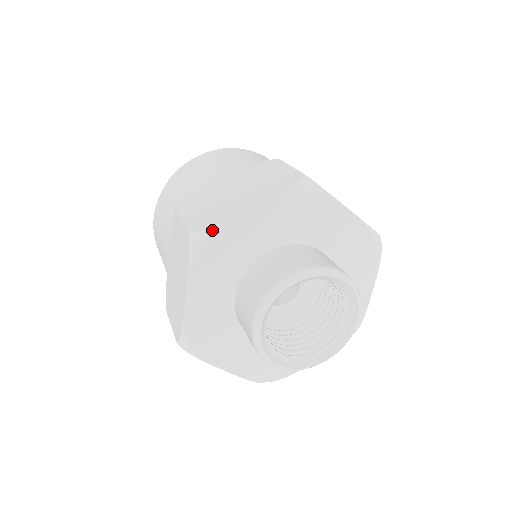
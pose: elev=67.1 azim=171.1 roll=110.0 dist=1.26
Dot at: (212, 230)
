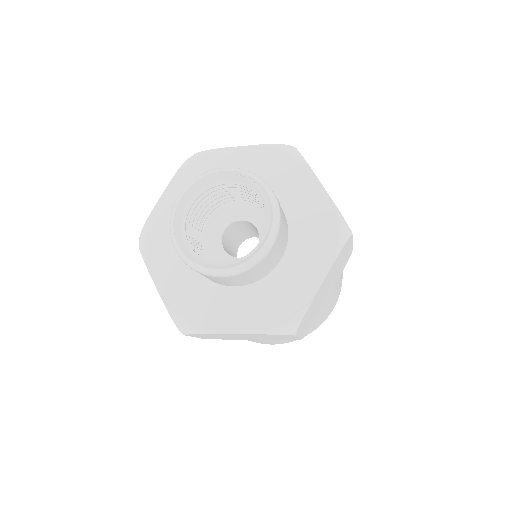
Dot at: (145, 227)
